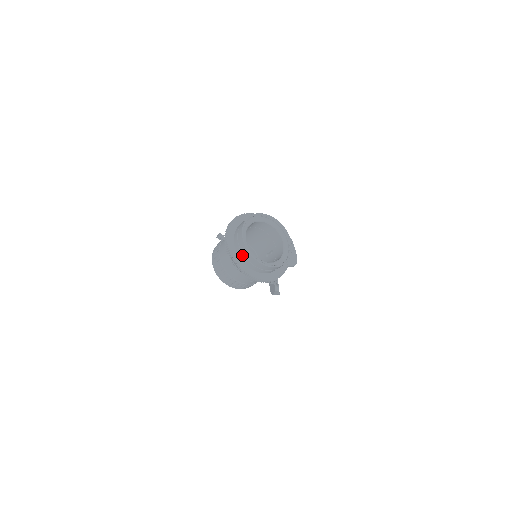
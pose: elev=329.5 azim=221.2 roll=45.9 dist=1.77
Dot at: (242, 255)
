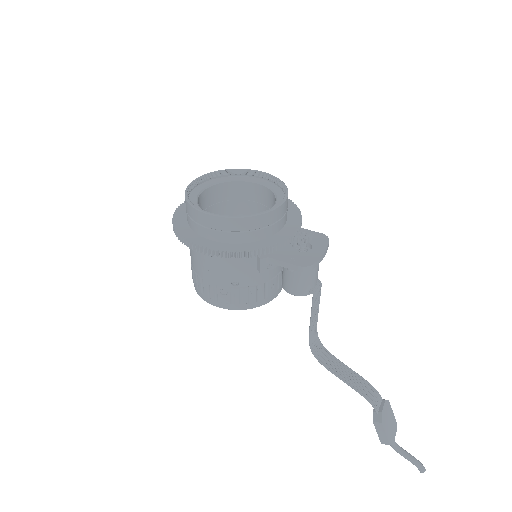
Dot at: occluded
